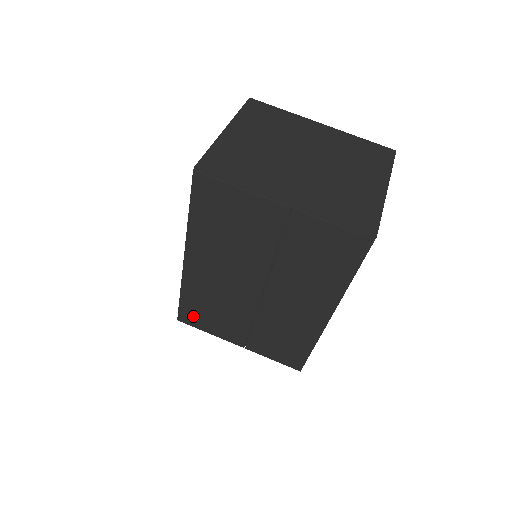
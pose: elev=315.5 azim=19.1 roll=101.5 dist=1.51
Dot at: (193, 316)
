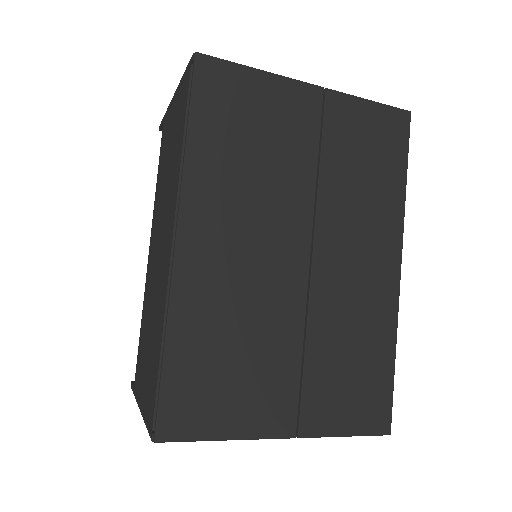
Dot at: (191, 402)
